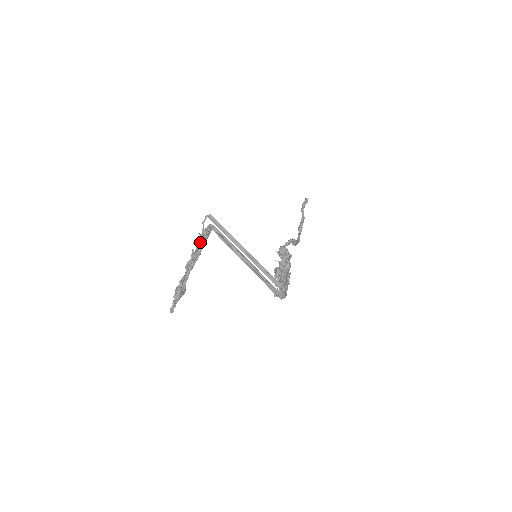
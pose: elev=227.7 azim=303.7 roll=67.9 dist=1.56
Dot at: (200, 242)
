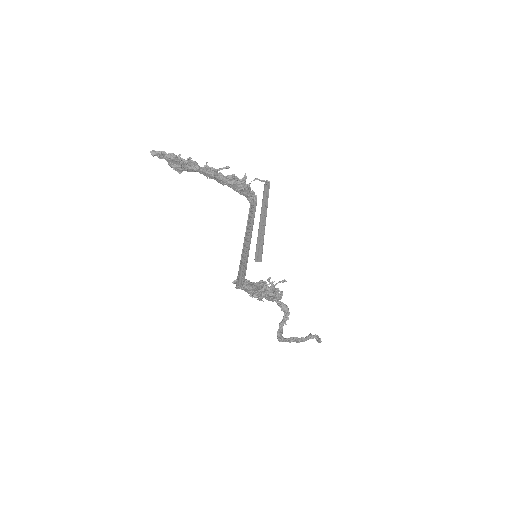
Dot at: (238, 179)
